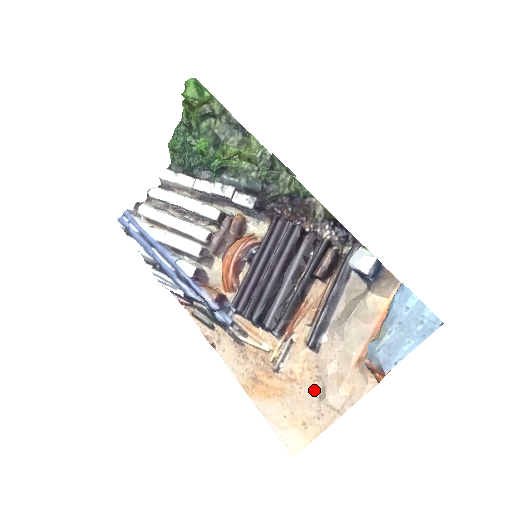
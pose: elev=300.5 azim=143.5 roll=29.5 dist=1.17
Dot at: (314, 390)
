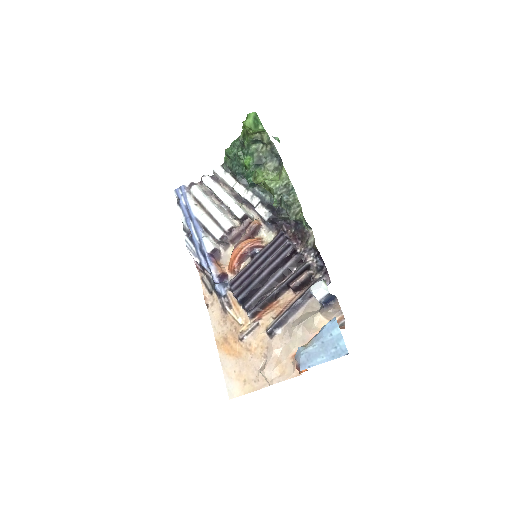
Dot at: (259, 362)
